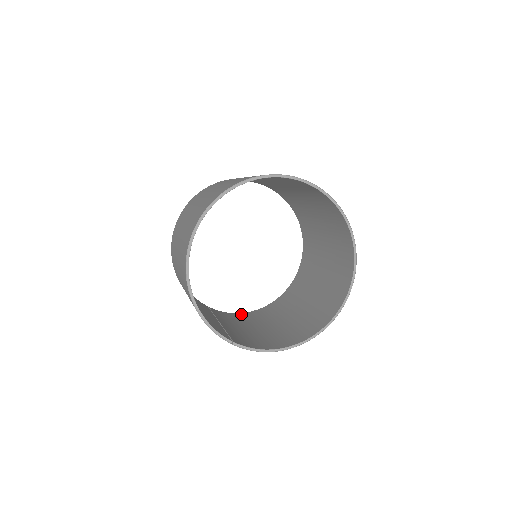
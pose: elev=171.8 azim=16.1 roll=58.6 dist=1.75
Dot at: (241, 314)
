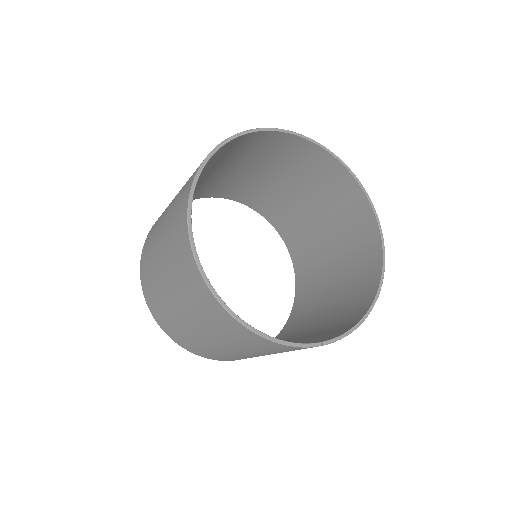
Dot at: (277, 338)
